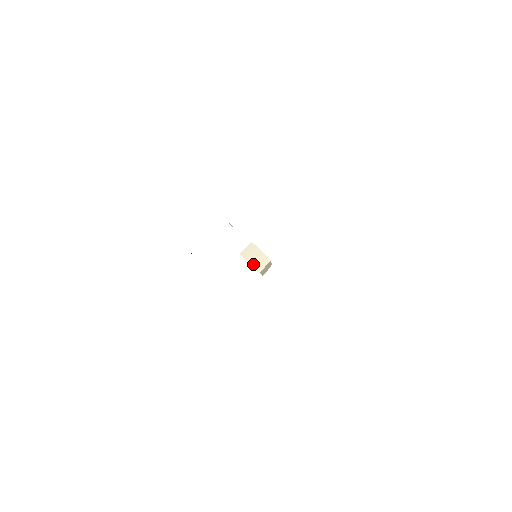
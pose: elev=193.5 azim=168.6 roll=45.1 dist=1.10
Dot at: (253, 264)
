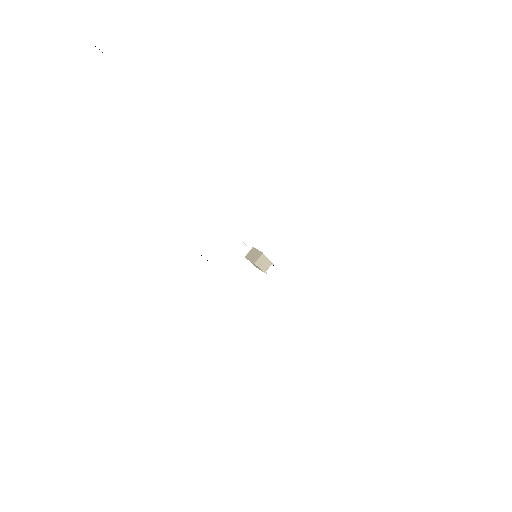
Dot at: (251, 260)
